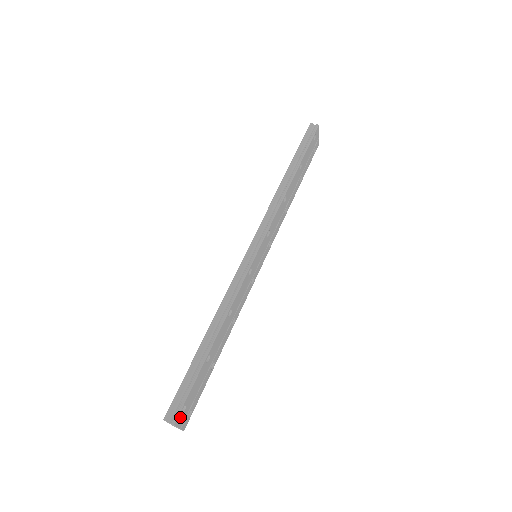
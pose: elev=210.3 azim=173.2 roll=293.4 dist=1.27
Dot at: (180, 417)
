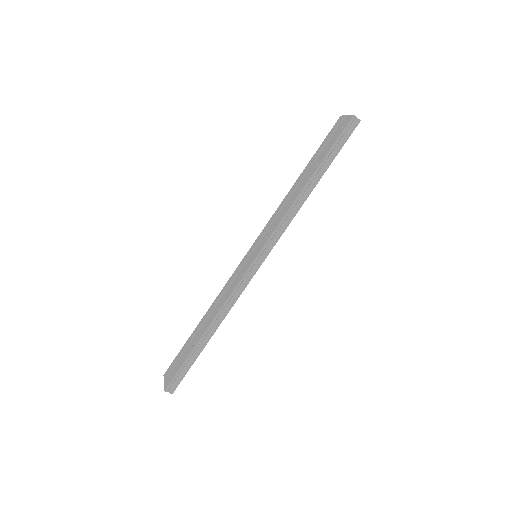
Dot at: occluded
